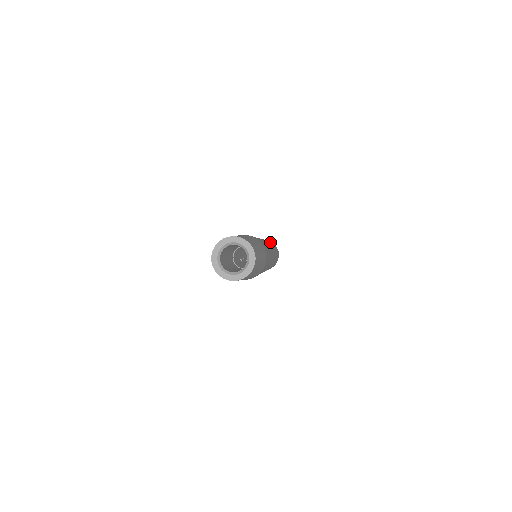
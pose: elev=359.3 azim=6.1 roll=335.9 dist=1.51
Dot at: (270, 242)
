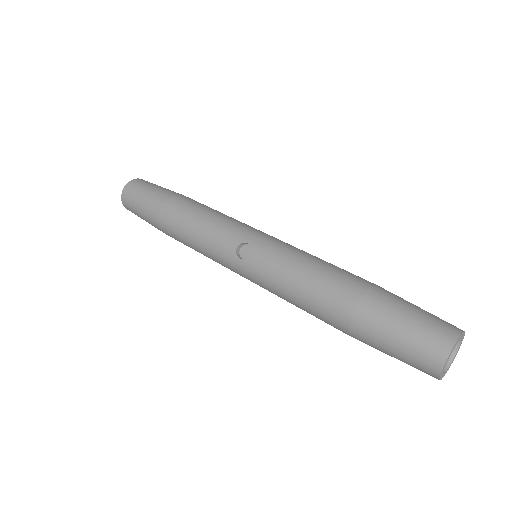
Dot at: (207, 209)
